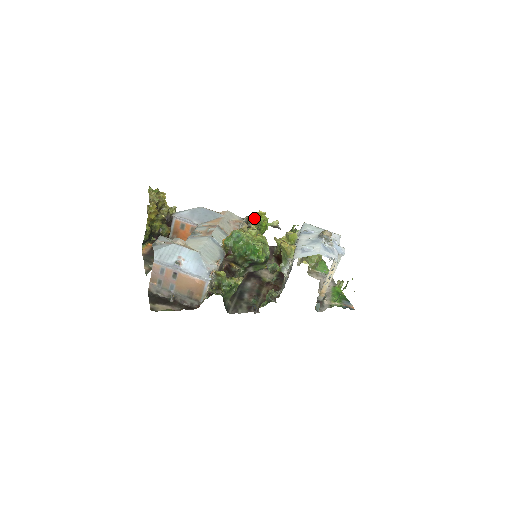
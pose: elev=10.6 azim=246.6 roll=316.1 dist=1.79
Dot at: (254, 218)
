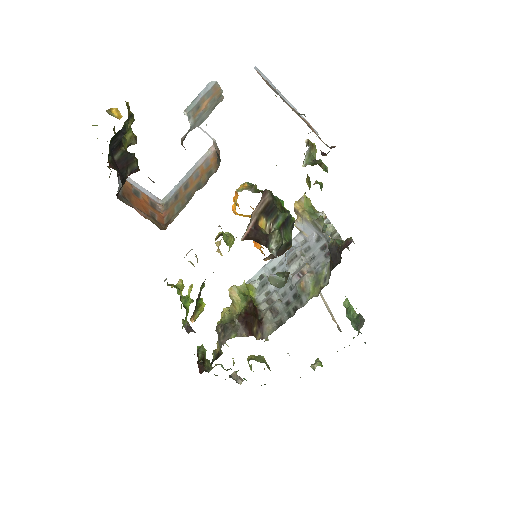
Dot at: (175, 286)
